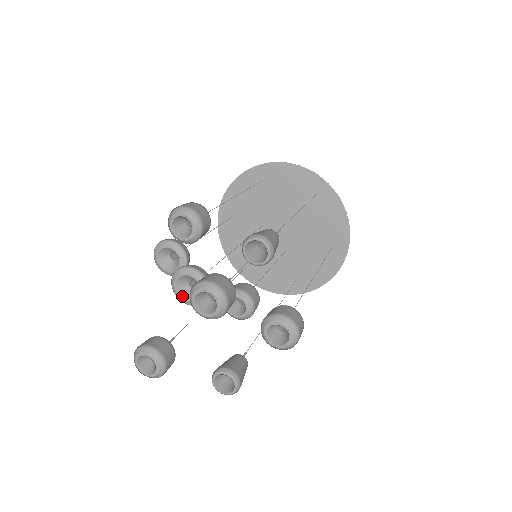
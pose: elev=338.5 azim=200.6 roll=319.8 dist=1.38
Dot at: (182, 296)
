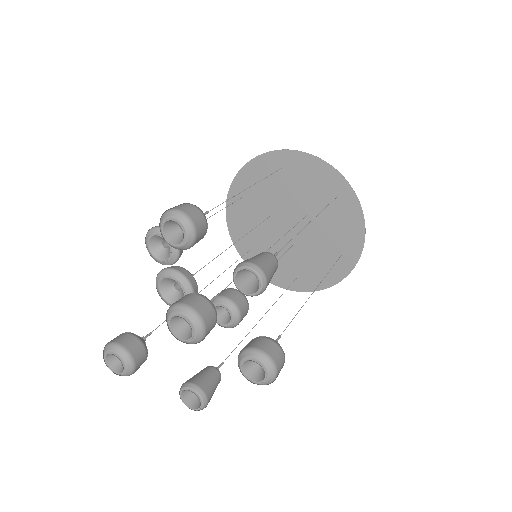
Dot at: (164, 297)
